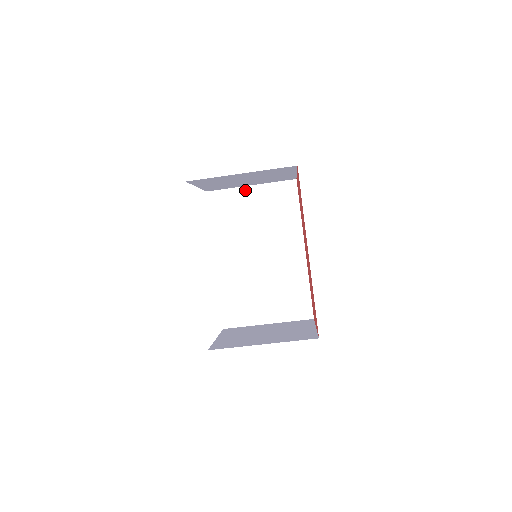
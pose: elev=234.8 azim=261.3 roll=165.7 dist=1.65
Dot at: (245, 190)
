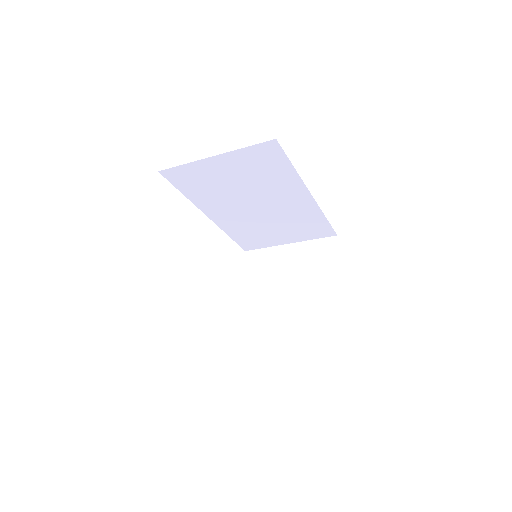
Dot at: (208, 162)
